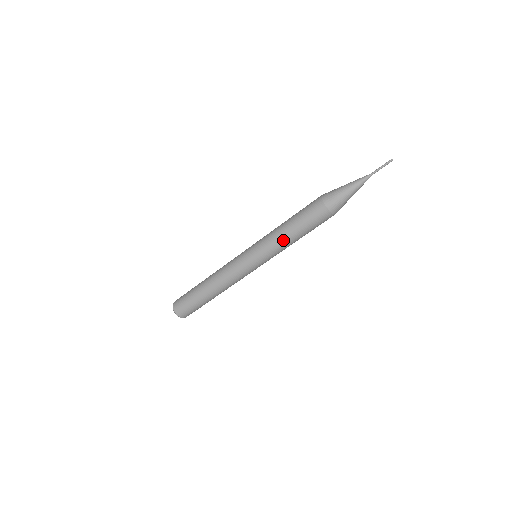
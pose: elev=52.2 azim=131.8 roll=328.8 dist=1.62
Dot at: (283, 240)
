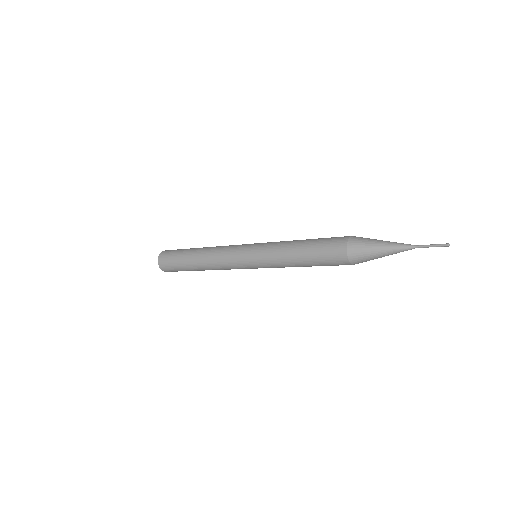
Dot at: occluded
